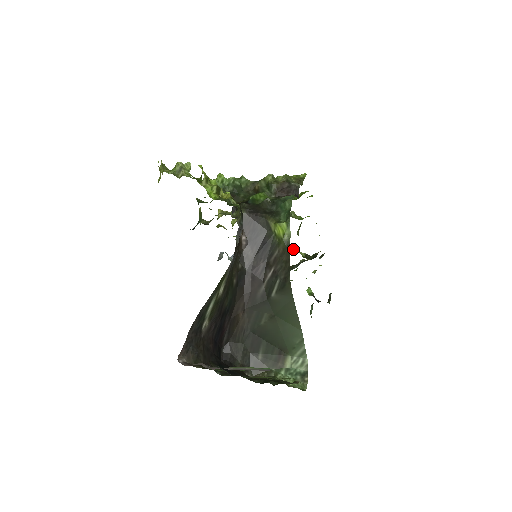
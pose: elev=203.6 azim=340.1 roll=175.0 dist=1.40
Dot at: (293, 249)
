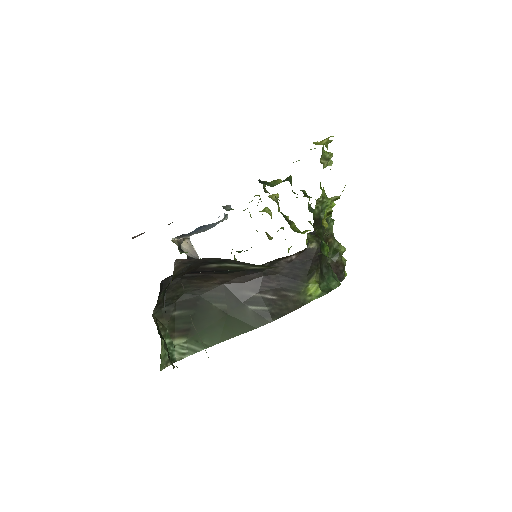
Dot at: occluded
